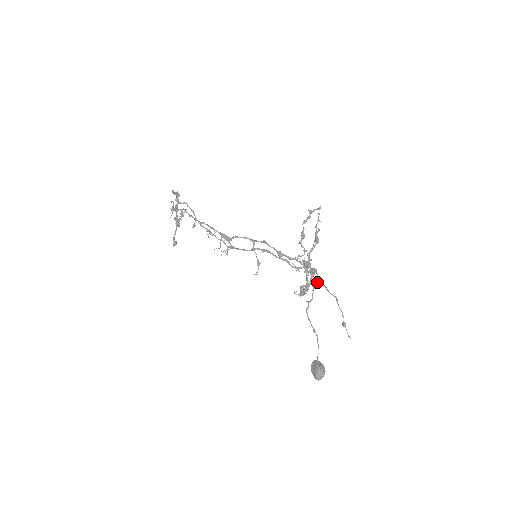
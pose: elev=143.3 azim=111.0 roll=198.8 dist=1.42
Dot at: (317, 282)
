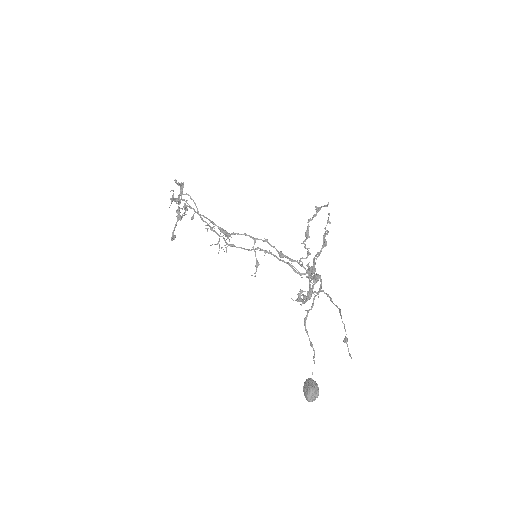
Dot at: (319, 289)
